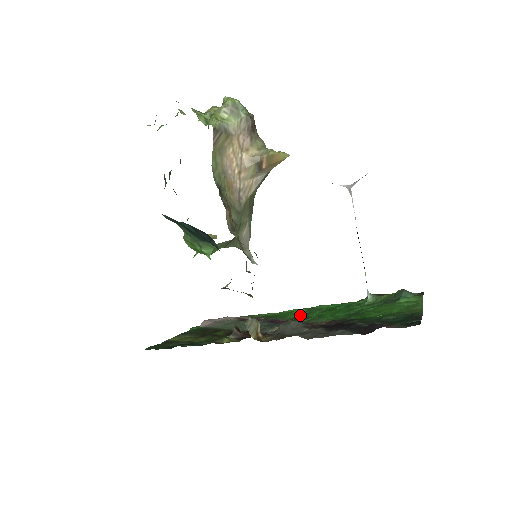
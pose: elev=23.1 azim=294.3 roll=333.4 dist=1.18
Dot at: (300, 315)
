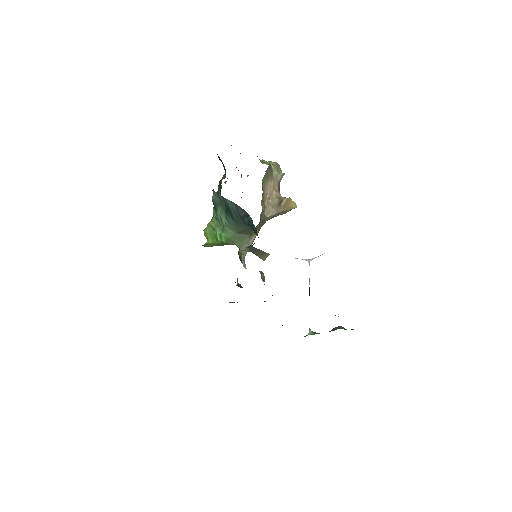
Dot at: occluded
